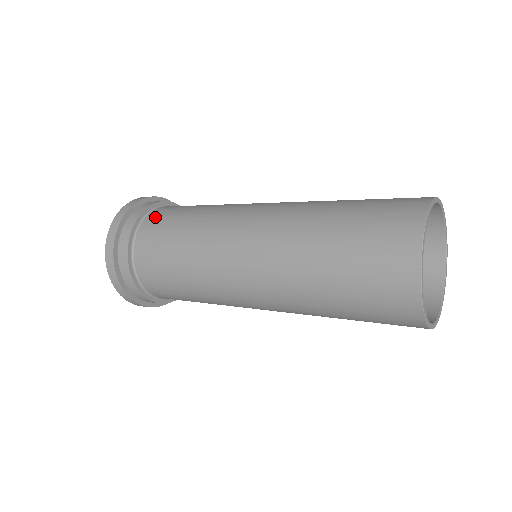
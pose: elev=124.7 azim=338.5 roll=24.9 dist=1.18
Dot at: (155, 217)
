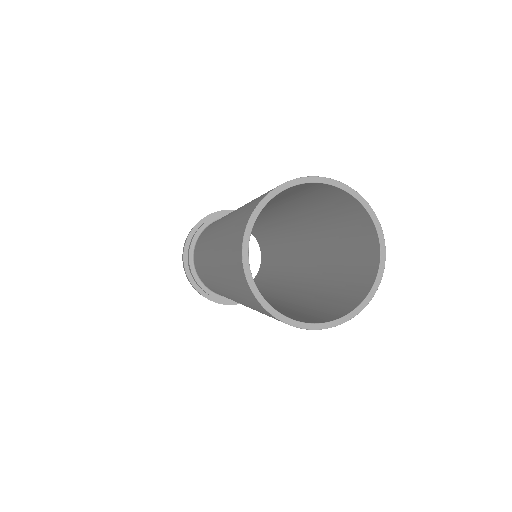
Dot at: occluded
